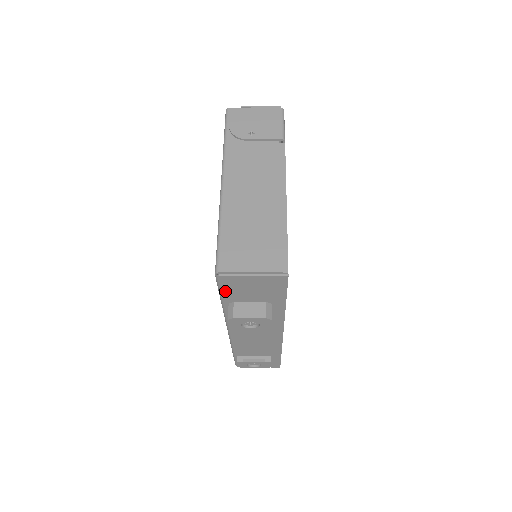
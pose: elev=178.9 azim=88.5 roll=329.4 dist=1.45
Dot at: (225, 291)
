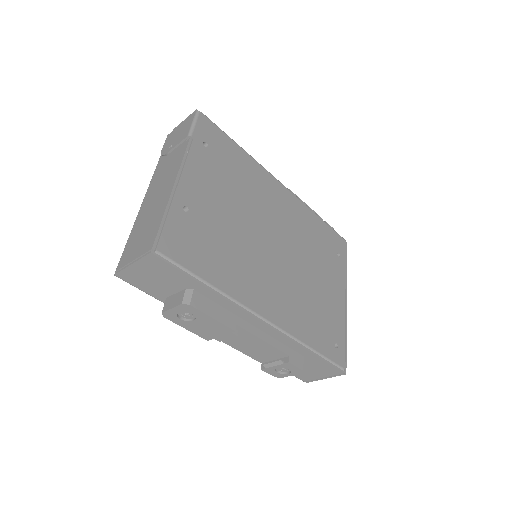
Dot at: (143, 289)
